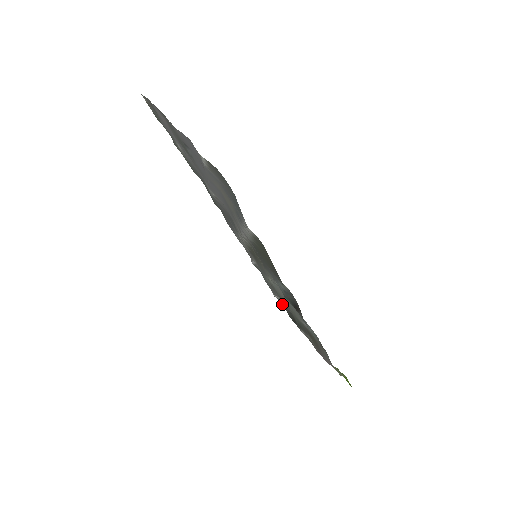
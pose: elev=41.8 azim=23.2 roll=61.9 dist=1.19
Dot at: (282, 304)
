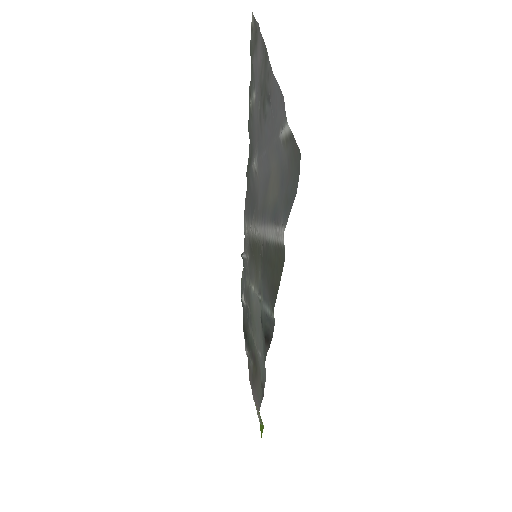
Dot at: occluded
